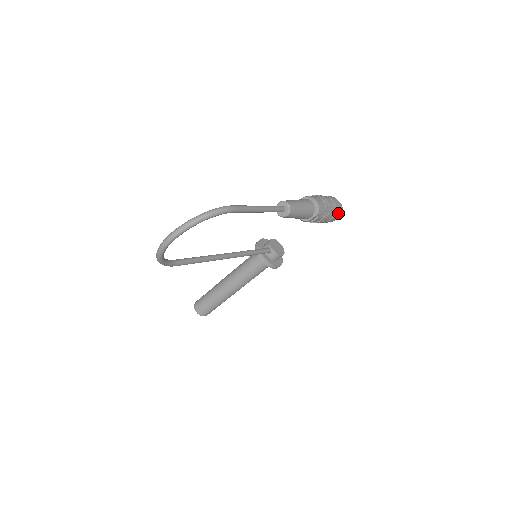
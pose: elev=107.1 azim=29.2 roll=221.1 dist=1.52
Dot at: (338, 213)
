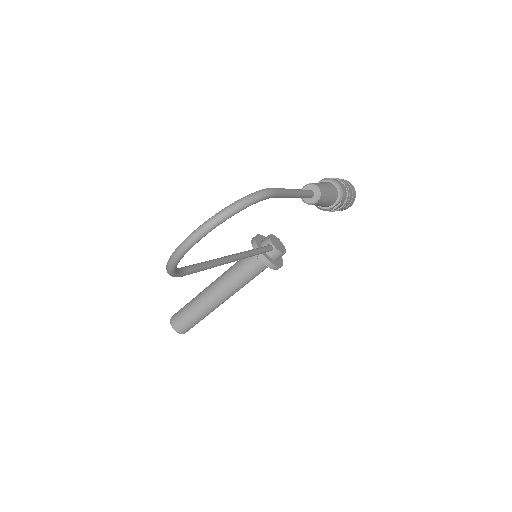
Dot at: (354, 199)
